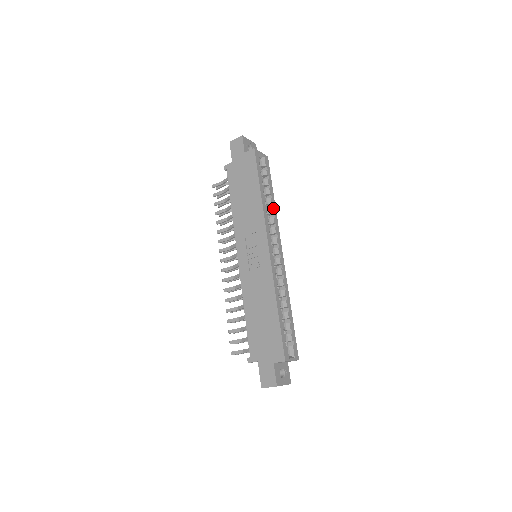
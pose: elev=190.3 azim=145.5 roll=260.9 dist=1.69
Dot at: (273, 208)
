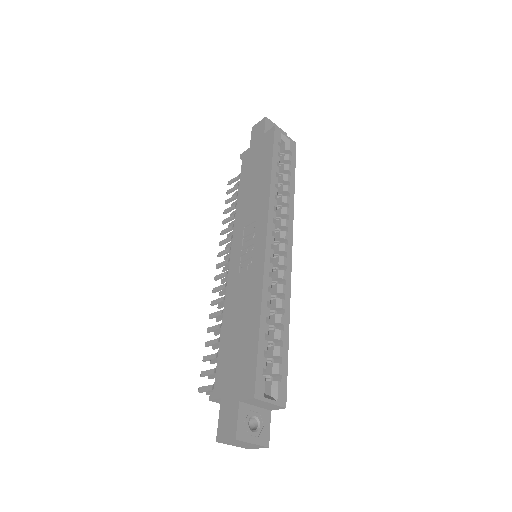
Dot at: (289, 197)
